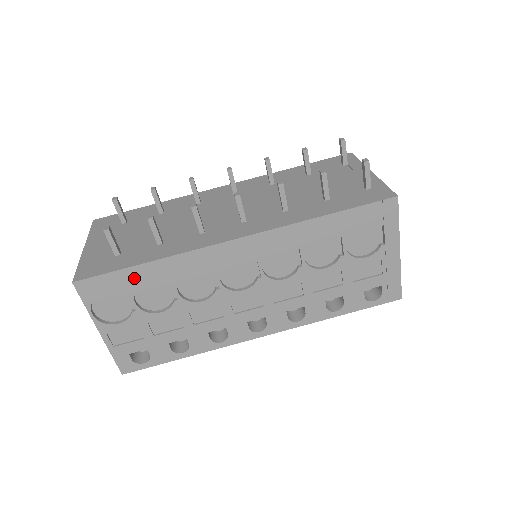
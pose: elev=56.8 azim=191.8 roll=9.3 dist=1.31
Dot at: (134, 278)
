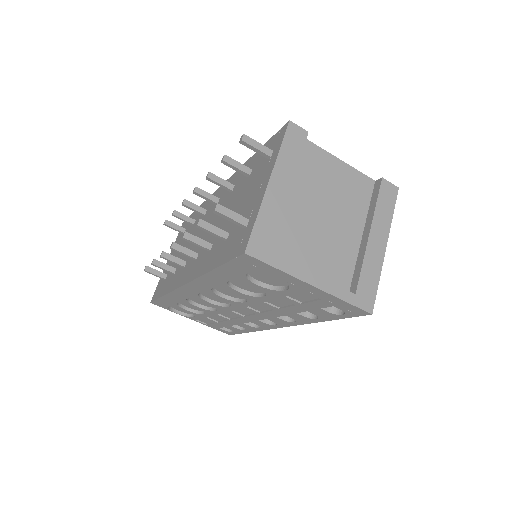
Dot at: (169, 301)
